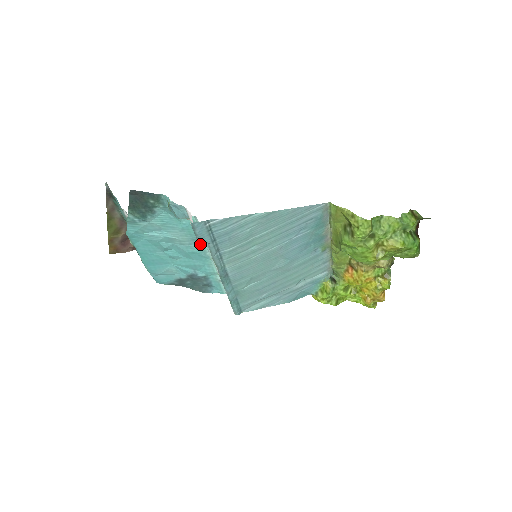
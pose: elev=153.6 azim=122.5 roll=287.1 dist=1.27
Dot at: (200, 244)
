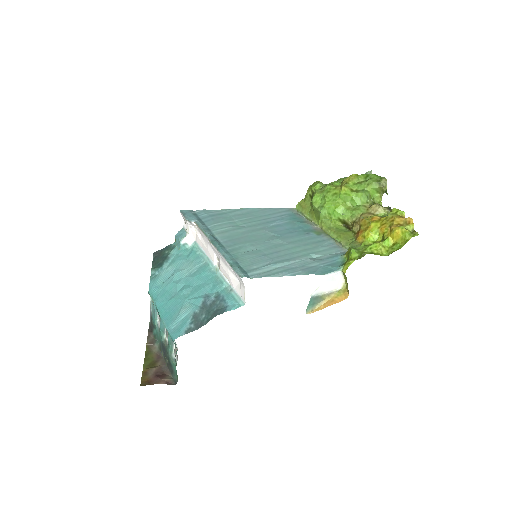
Dot at: (204, 265)
